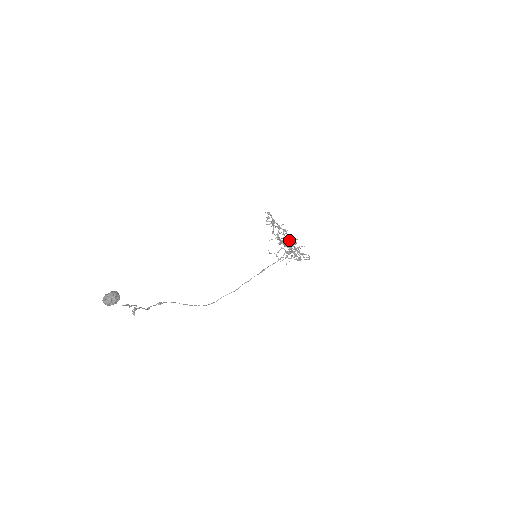
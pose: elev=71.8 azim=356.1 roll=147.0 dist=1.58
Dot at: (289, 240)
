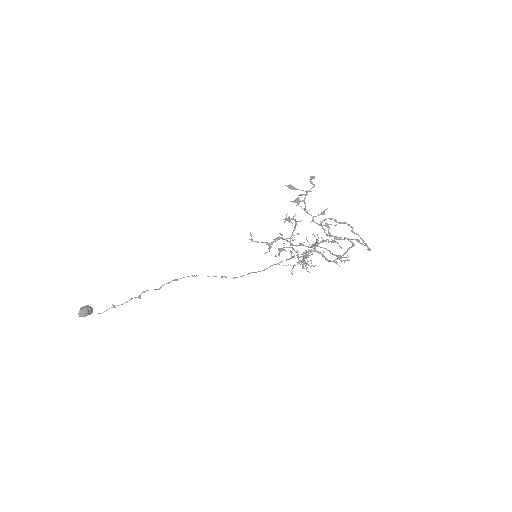
Dot at: (335, 220)
